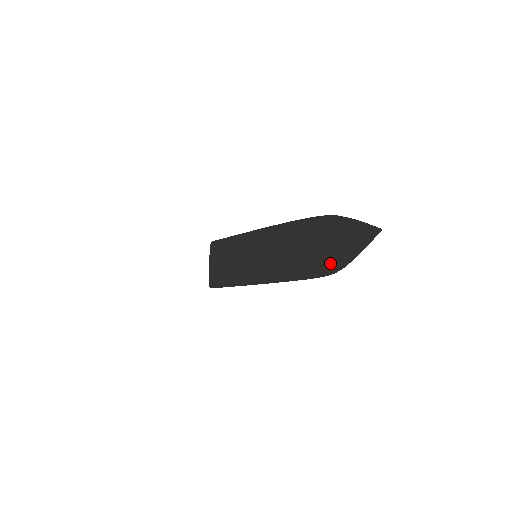
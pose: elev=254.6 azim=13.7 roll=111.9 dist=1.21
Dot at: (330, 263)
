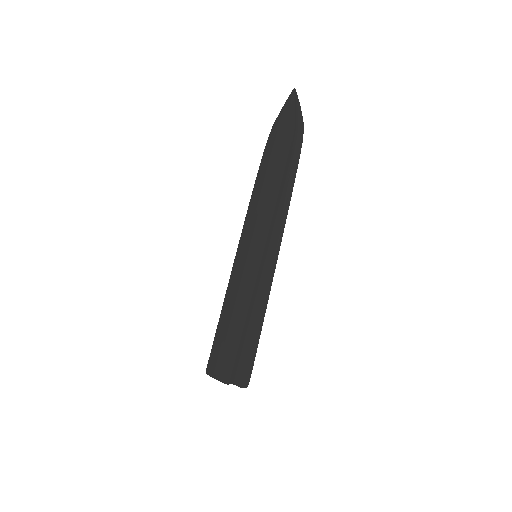
Dot at: (296, 135)
